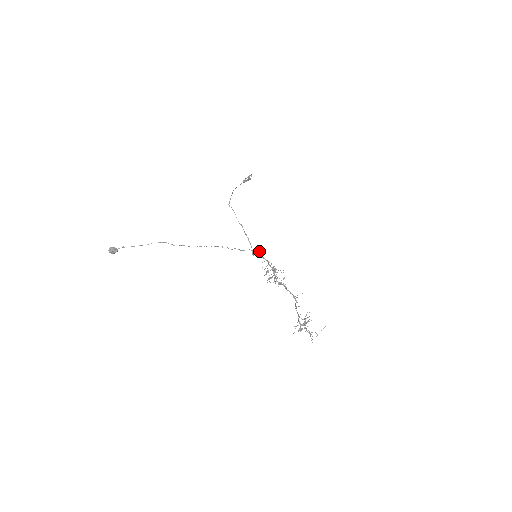
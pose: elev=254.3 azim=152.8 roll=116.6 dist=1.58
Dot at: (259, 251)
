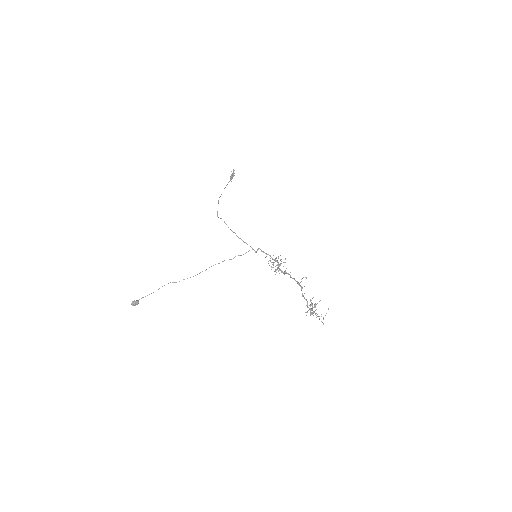
Dot at: (259, 248)
